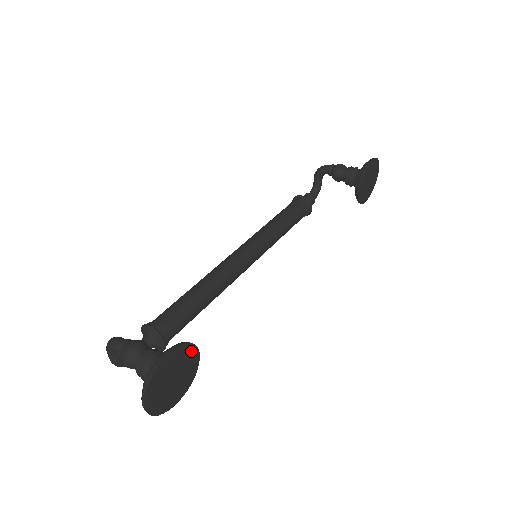
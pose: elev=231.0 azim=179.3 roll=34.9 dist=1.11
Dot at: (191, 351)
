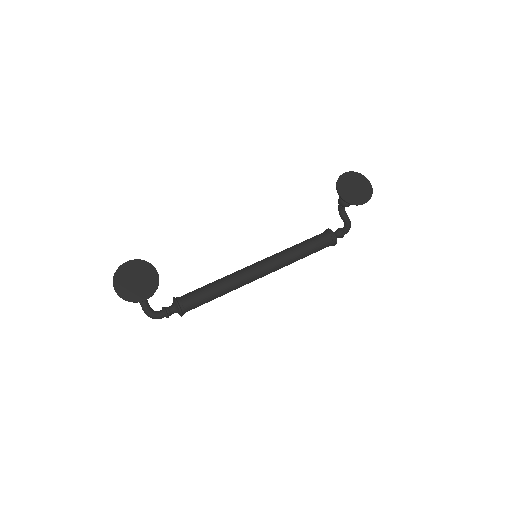
Dot at: (149, 267)
